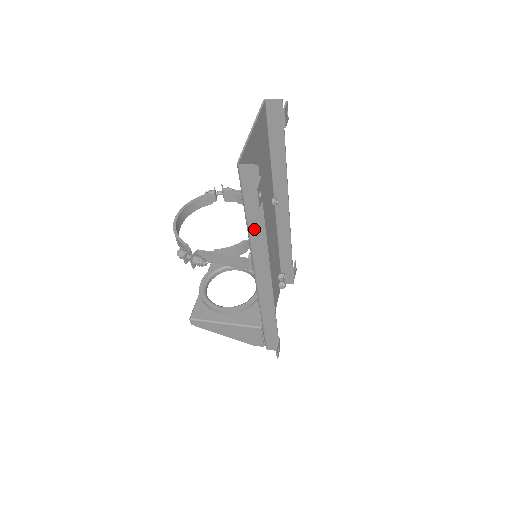
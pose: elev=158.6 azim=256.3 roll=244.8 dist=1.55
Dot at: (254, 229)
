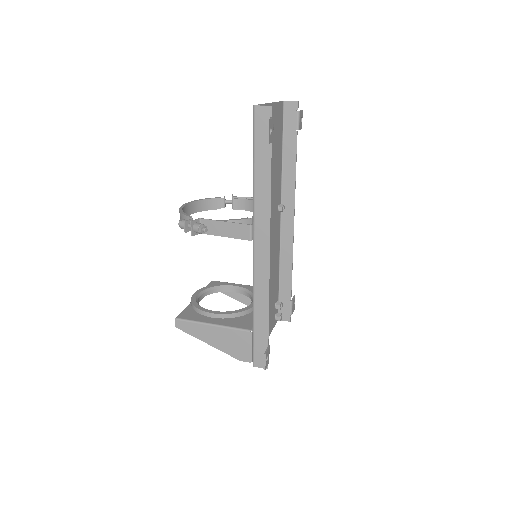
Dot at: (260, 184)
